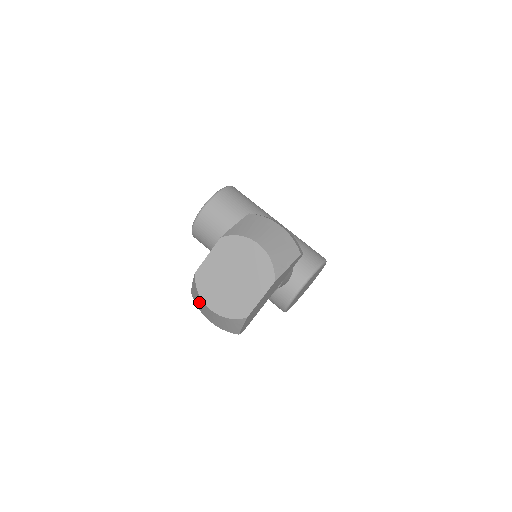
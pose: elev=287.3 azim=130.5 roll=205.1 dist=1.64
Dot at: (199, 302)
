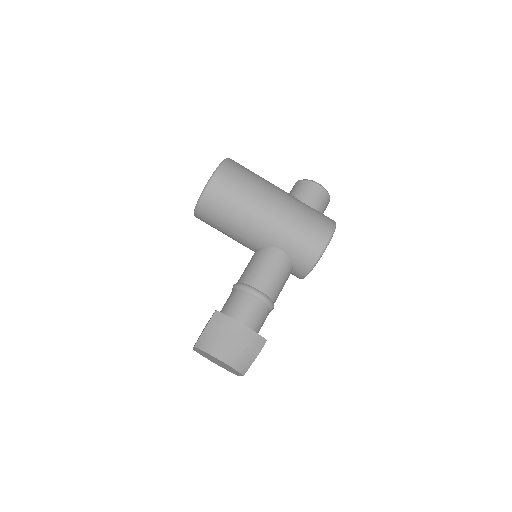
Dot at: occluded
